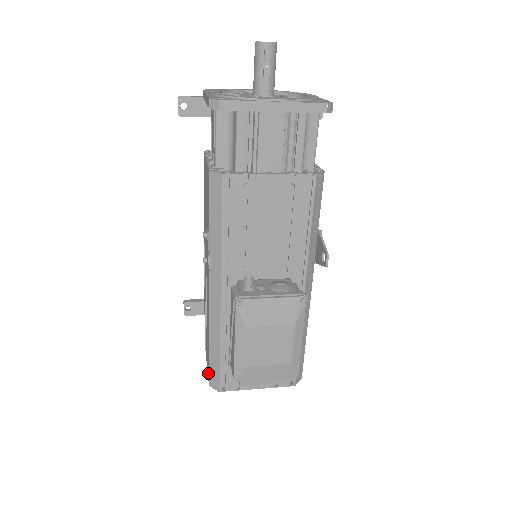
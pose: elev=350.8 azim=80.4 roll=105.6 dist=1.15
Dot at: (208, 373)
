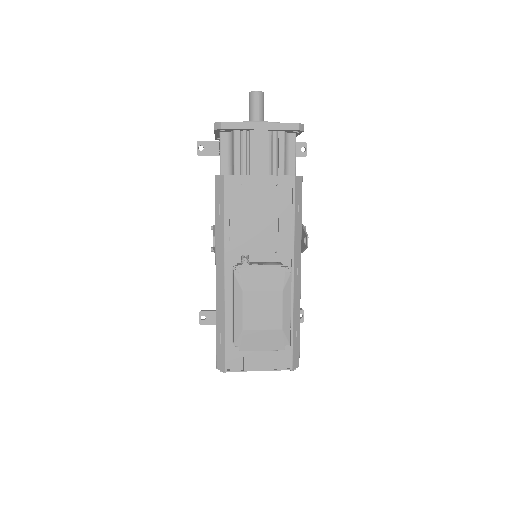
Dot at: (216, 358)
